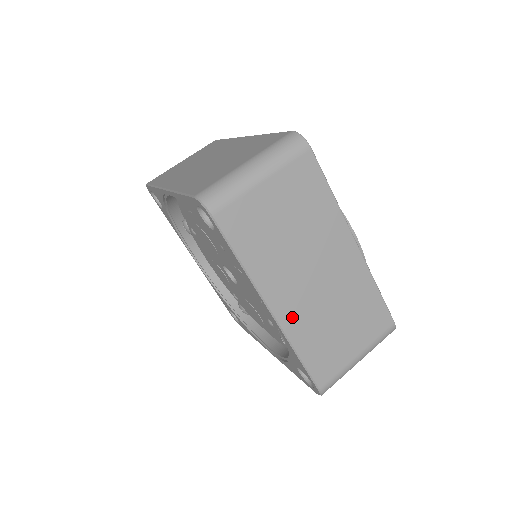
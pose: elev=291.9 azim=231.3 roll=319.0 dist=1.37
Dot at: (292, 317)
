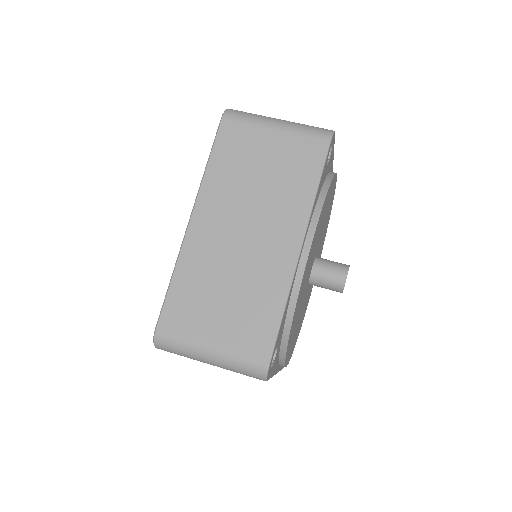
Dot at: (198, 242)
